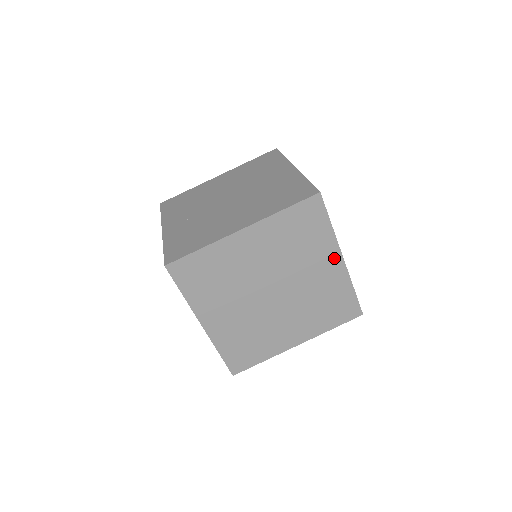
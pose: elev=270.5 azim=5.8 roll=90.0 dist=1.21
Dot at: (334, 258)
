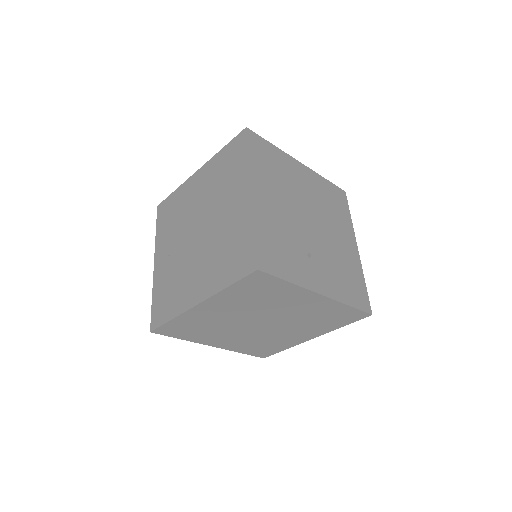
Dot at: (310, 297)
